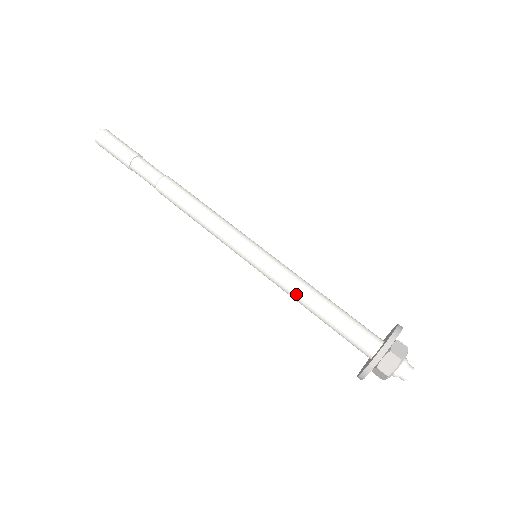
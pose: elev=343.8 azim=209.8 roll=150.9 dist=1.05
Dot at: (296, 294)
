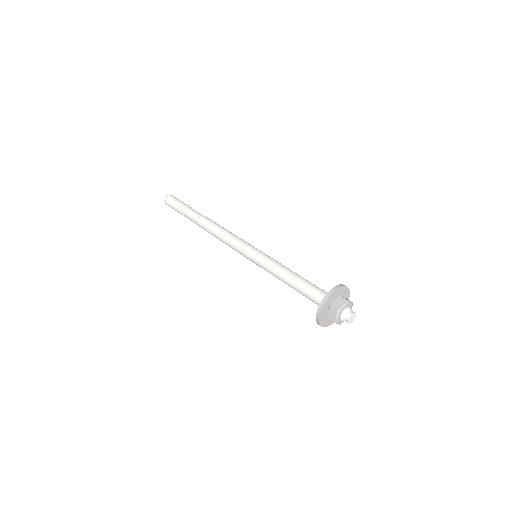
Dot at: (278, 277)
